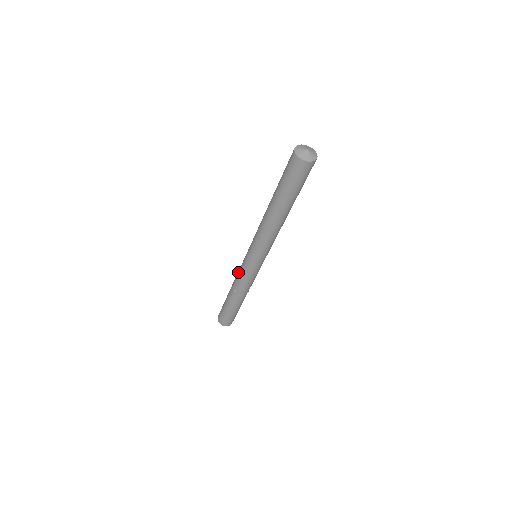
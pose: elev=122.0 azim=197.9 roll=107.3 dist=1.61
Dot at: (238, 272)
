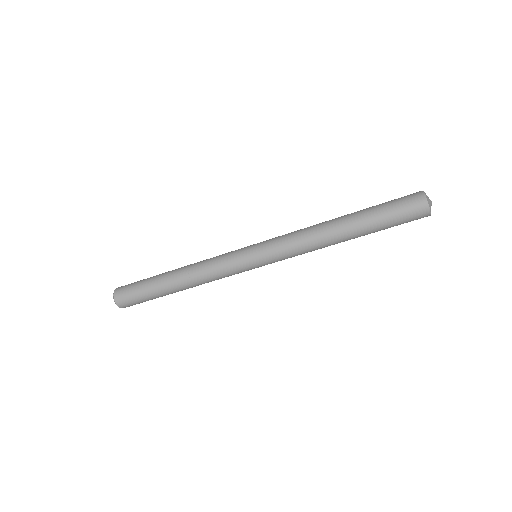
Dot at: (215, 264)
